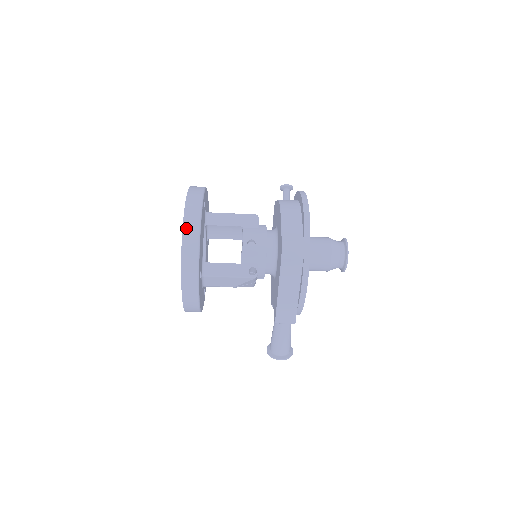
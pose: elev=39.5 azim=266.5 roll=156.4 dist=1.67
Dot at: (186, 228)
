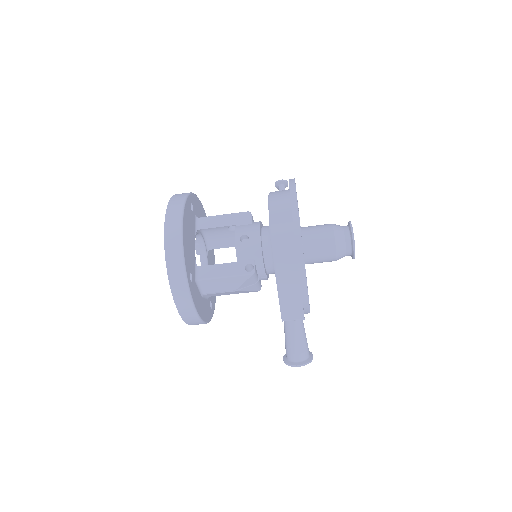
Dot at: (168, 227)
